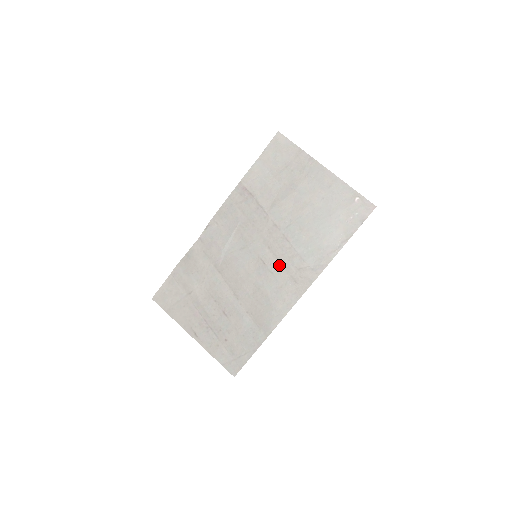
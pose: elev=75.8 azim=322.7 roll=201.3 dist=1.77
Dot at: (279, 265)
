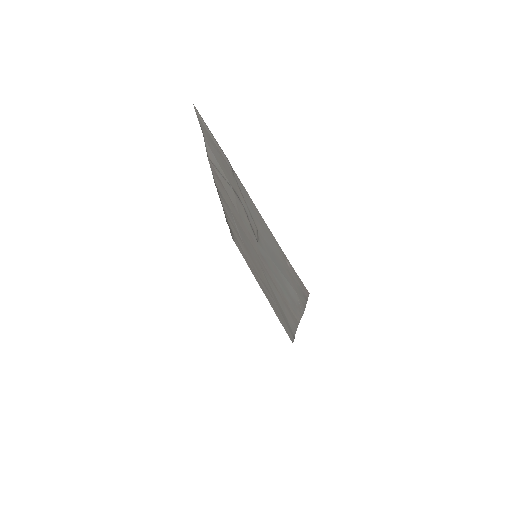
Dot at: (271, 281)
